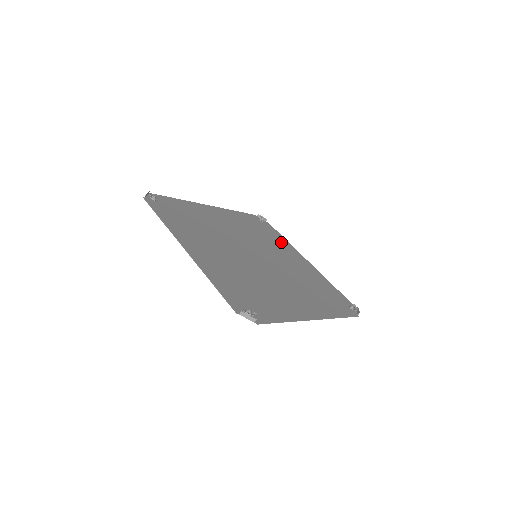
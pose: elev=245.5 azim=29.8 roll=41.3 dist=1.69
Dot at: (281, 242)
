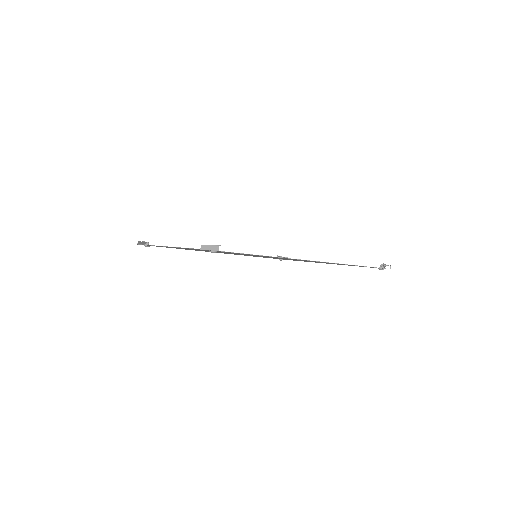
Dot at: occluded
